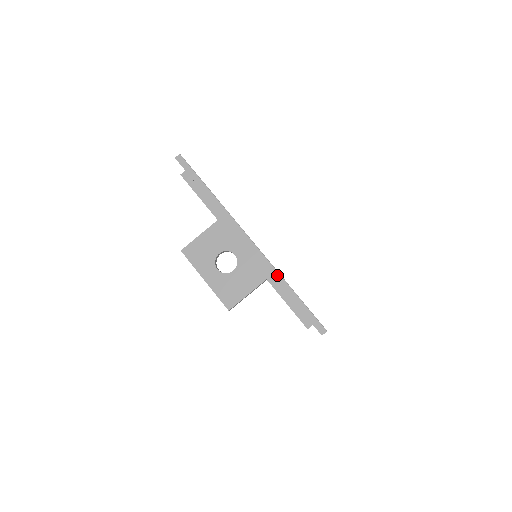
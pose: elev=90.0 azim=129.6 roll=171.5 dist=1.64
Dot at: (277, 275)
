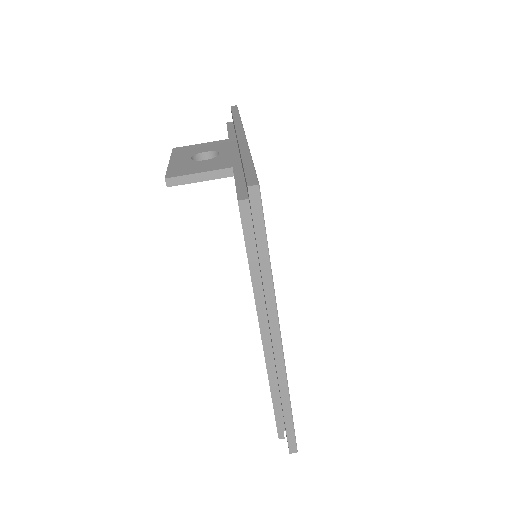
Dot at: (245, 149)
